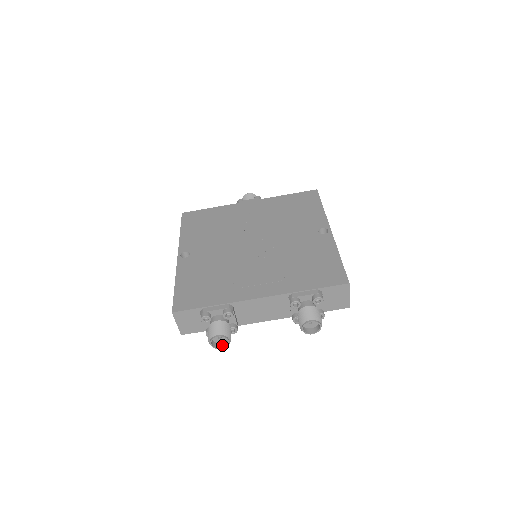
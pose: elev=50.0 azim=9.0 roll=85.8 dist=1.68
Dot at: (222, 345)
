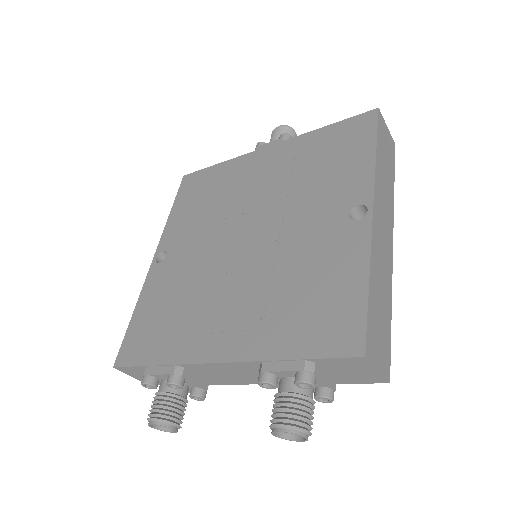
Dot at: occluded
